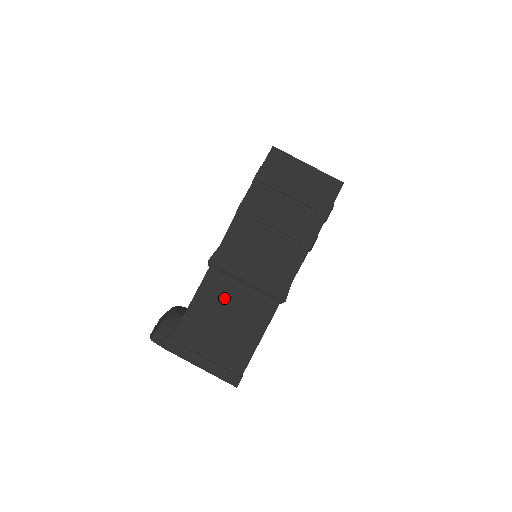
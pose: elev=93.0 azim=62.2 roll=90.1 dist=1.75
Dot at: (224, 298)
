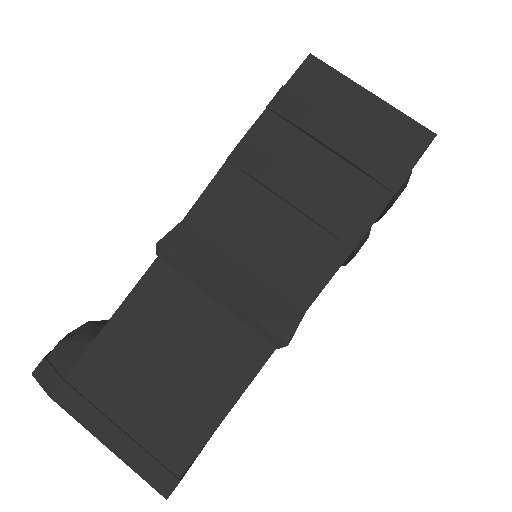
Dot at: (174, 319)
